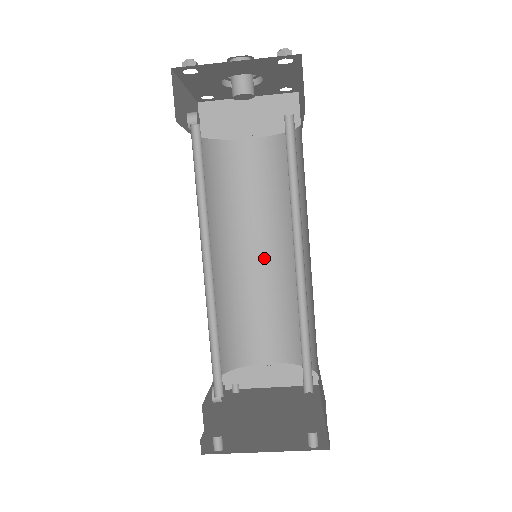
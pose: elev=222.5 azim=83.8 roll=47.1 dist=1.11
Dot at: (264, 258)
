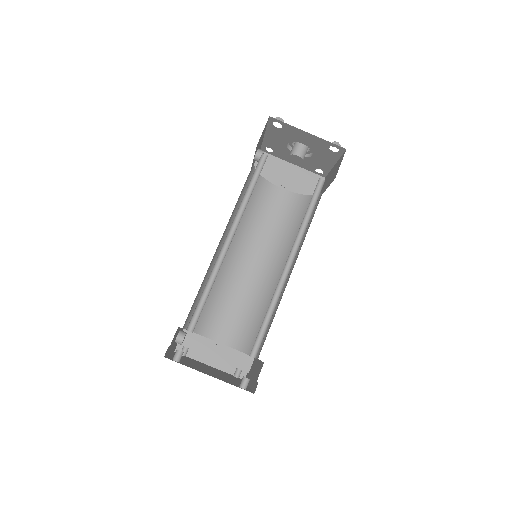
Dot at: (253, 267)
